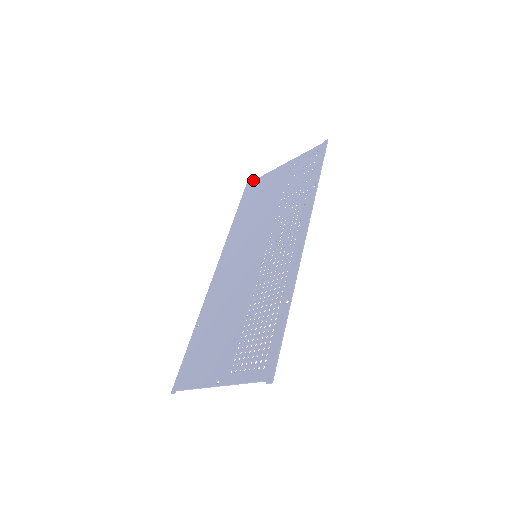
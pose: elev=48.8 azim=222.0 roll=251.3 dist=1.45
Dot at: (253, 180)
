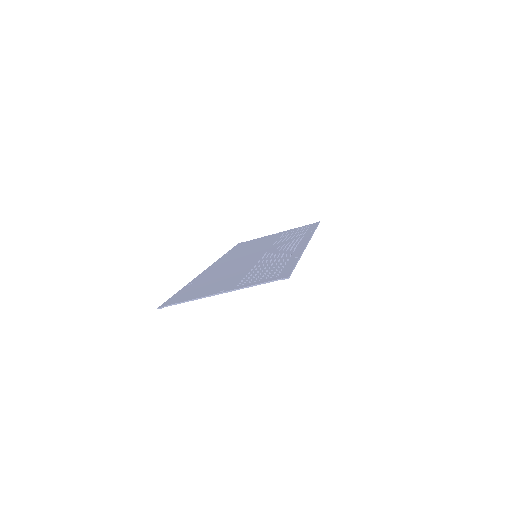
Dot at: (246, 241)
